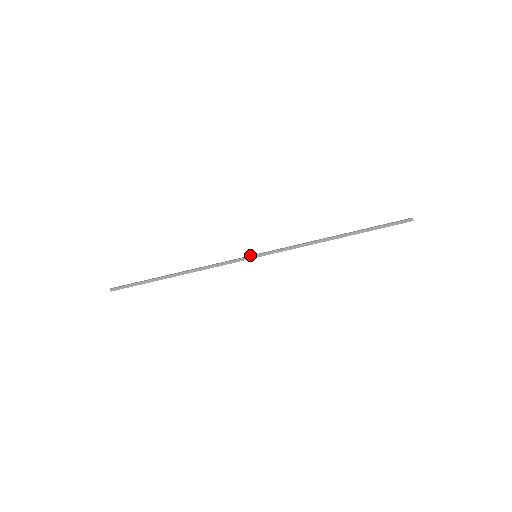
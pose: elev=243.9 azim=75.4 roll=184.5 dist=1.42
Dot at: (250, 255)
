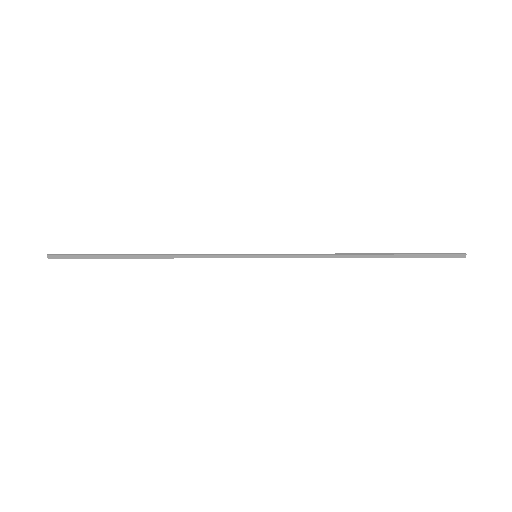
Dot at: occluded
